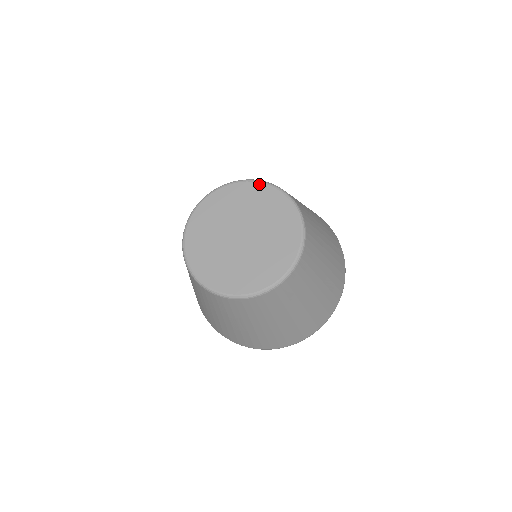
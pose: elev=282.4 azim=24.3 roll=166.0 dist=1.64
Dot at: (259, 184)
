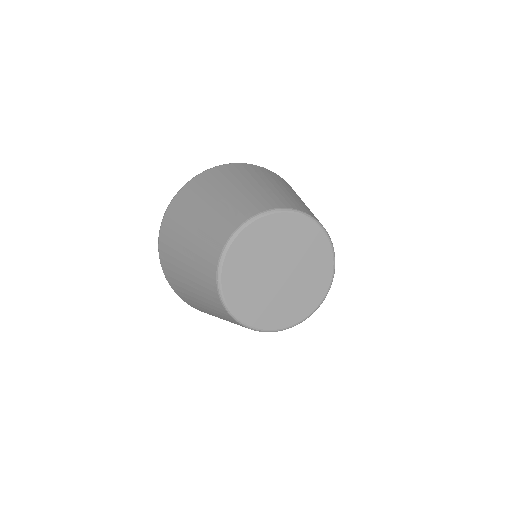
Dot at: (244, 232)
